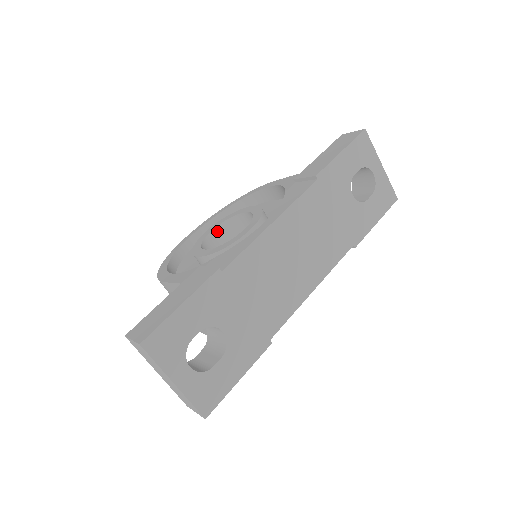
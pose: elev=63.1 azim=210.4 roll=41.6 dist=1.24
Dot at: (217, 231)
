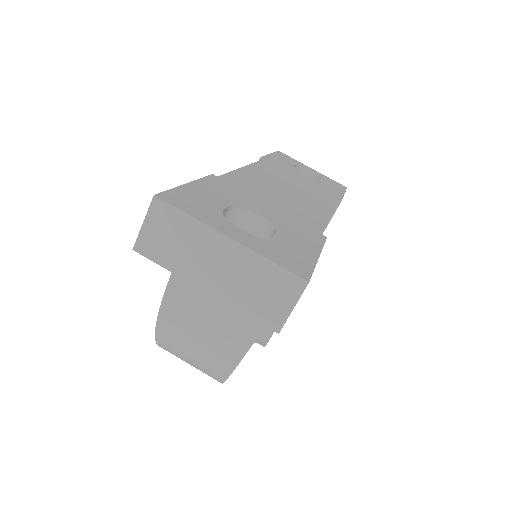
Dot at: occluded
